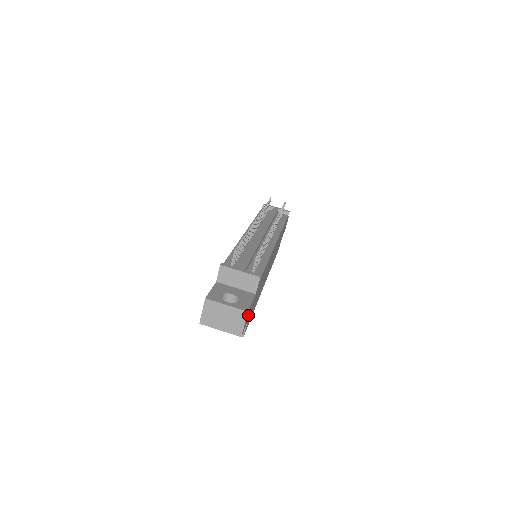
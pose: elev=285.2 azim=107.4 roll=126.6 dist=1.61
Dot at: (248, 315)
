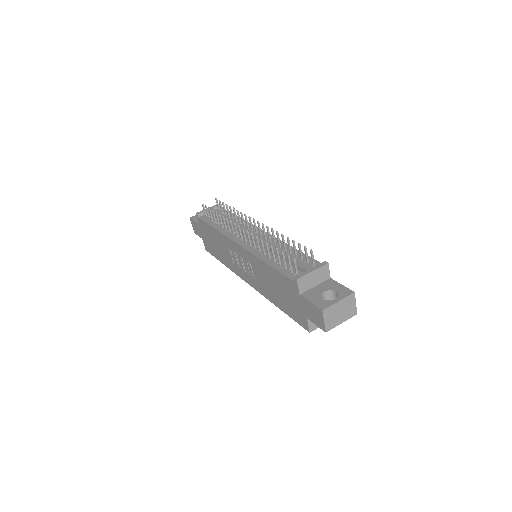
Dot at: occluded
